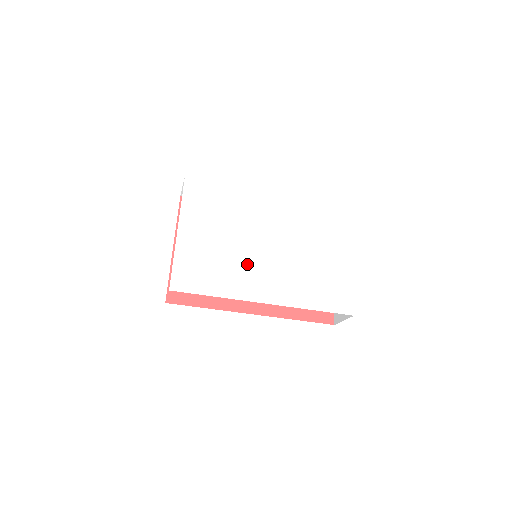
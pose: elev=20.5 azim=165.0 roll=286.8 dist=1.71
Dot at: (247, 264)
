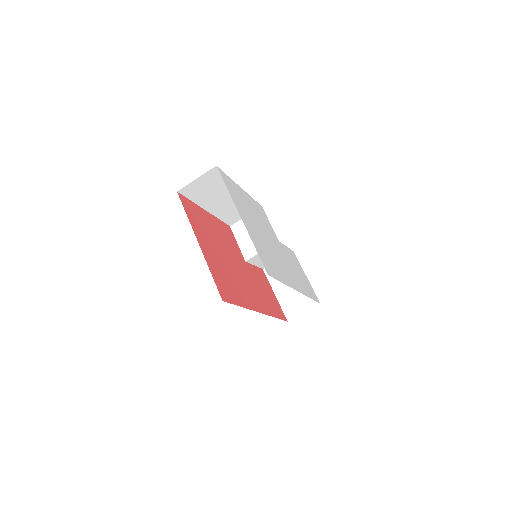
Dot at: (278, 257)
